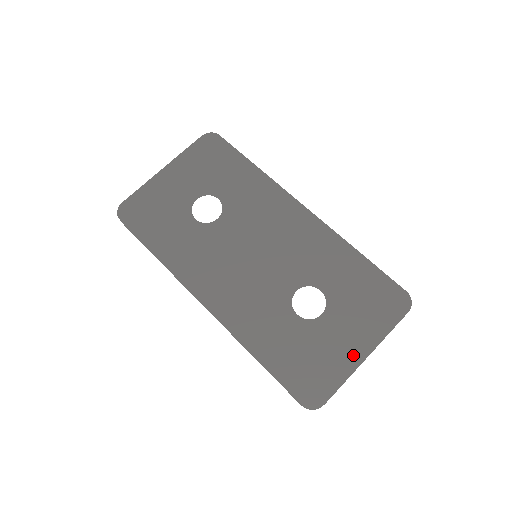
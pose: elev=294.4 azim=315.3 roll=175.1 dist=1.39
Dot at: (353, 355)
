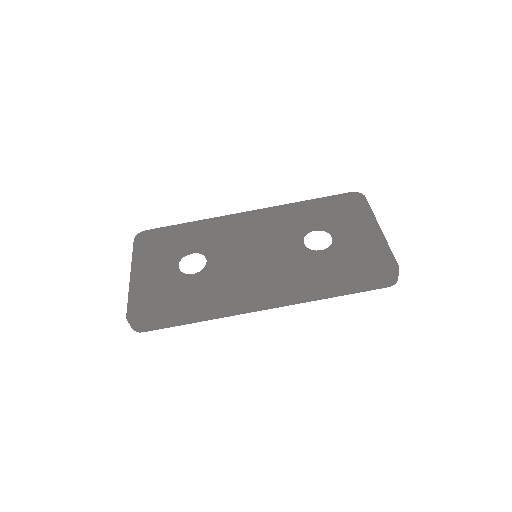
Dot at: (374, 235)
